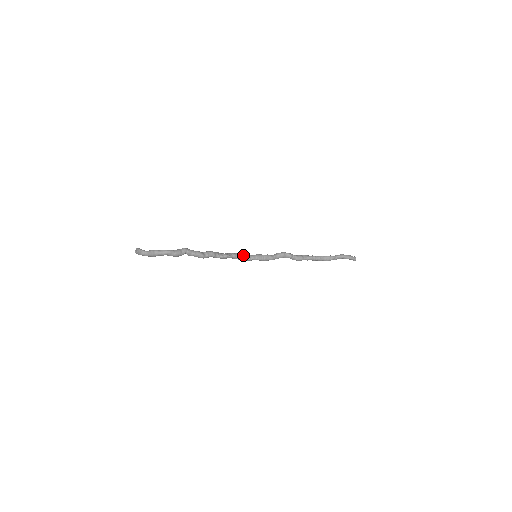
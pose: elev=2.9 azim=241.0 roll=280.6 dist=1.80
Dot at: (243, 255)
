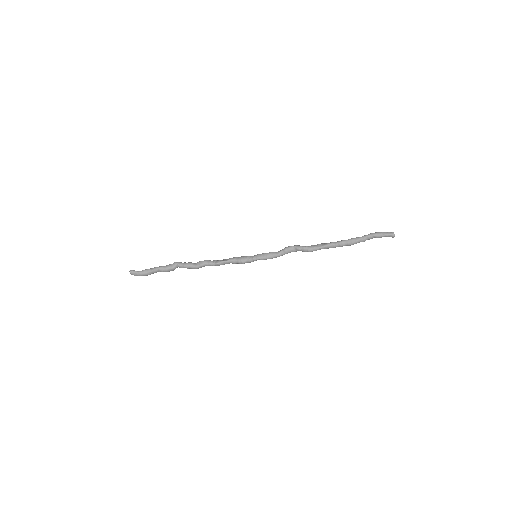
Dot at: (241, 258)
